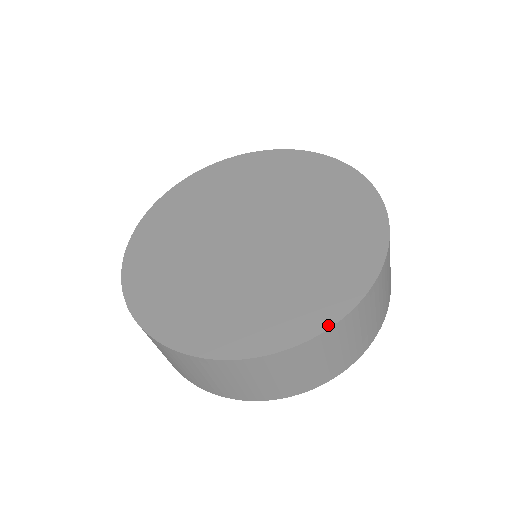
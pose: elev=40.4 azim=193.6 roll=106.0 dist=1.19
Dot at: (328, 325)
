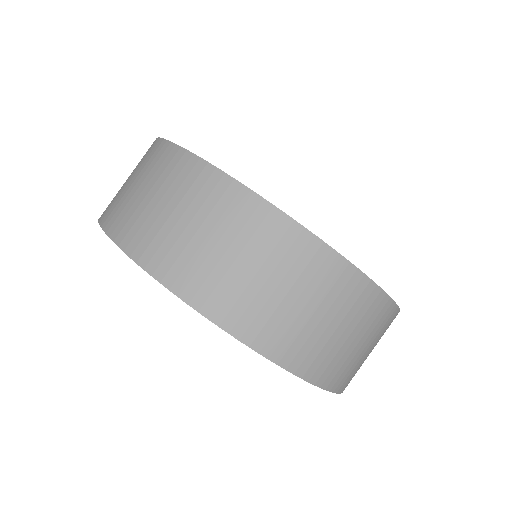
Dot at: occluded
